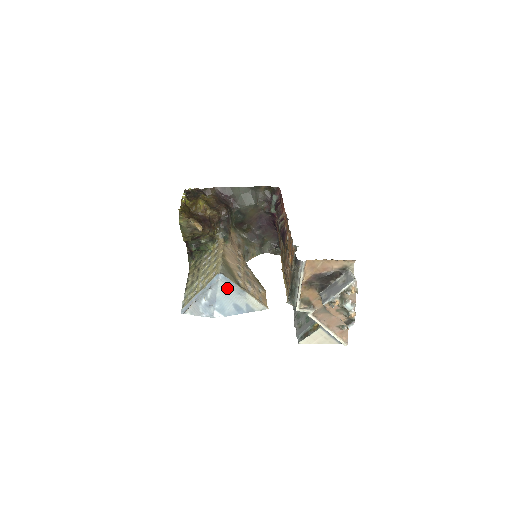
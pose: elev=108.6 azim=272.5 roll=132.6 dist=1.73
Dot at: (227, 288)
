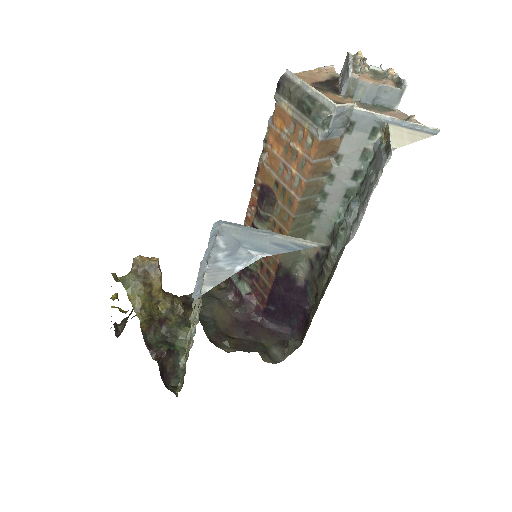
Dot at: (242, 230)
